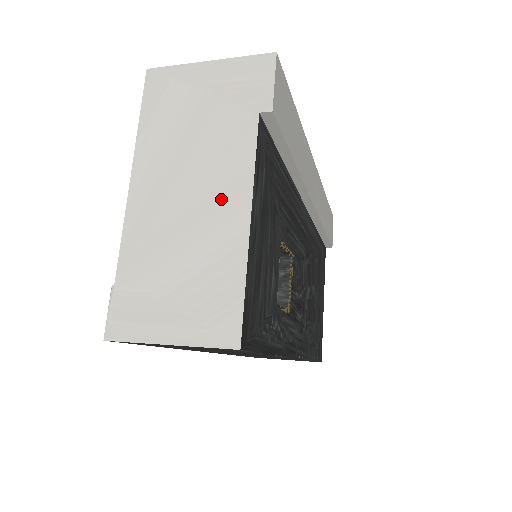
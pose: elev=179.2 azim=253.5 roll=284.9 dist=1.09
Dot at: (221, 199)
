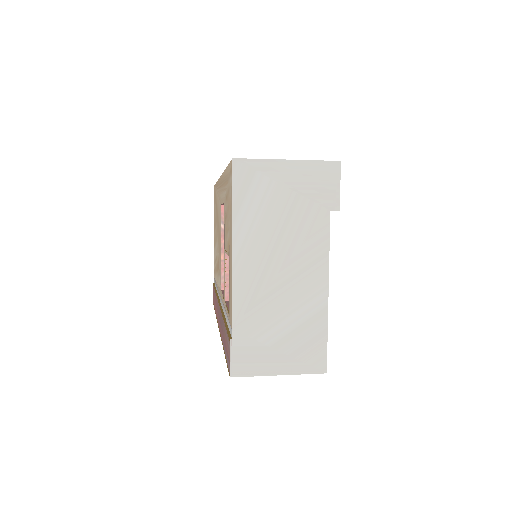
Dot at: (307, 276)
